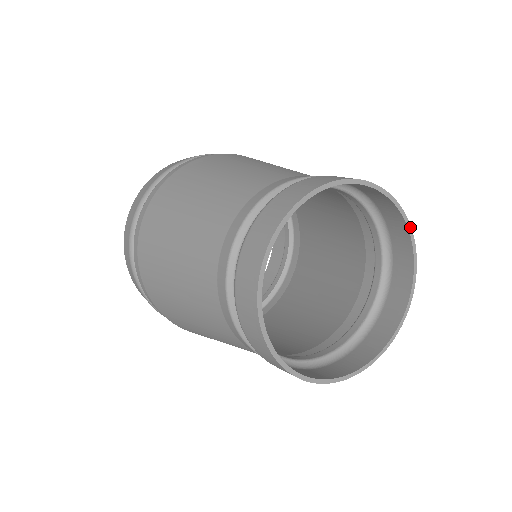
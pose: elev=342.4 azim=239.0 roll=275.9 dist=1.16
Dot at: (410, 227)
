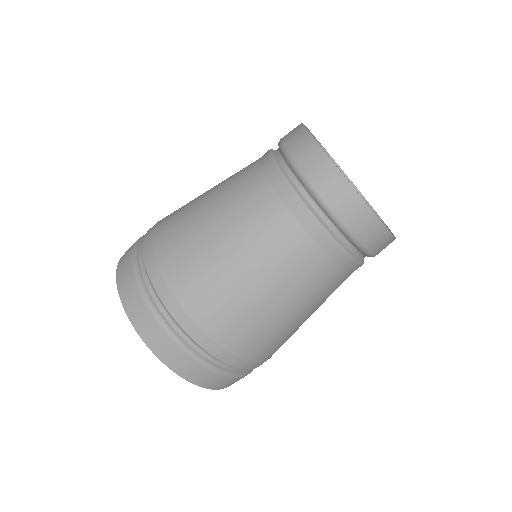
Dot at: occluded
